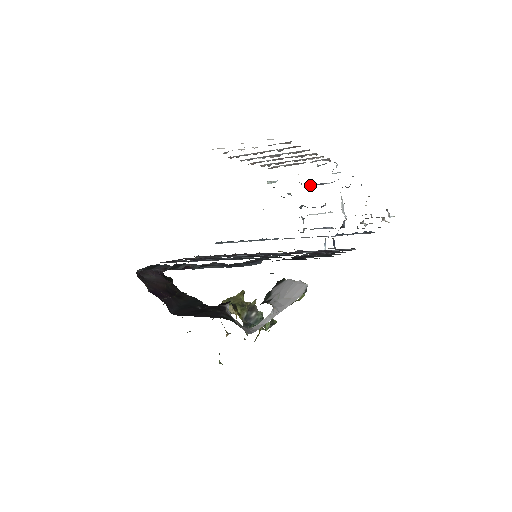
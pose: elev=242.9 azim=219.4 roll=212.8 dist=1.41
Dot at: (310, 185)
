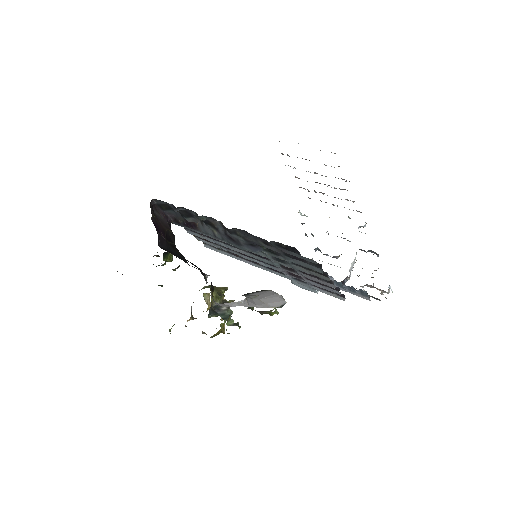
Dot at: occluded
